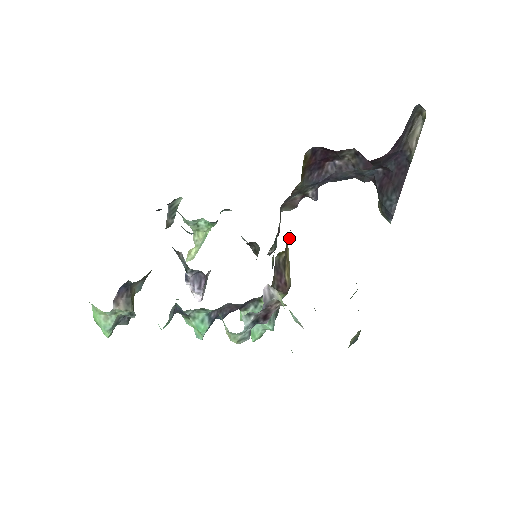
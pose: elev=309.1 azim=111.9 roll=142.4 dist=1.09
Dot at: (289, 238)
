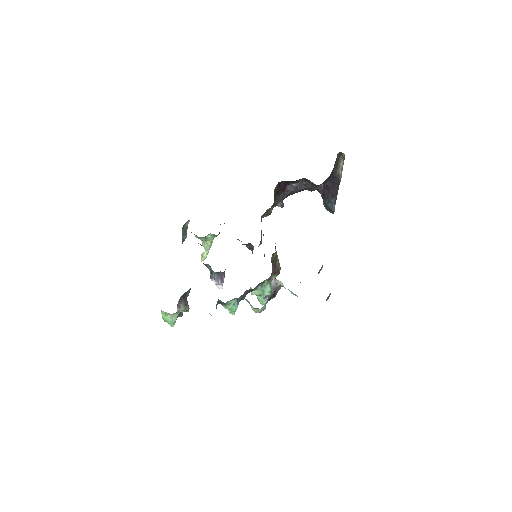
Dot at: occluded
